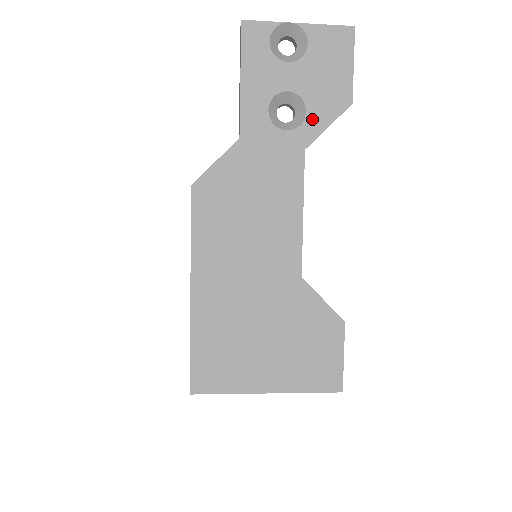
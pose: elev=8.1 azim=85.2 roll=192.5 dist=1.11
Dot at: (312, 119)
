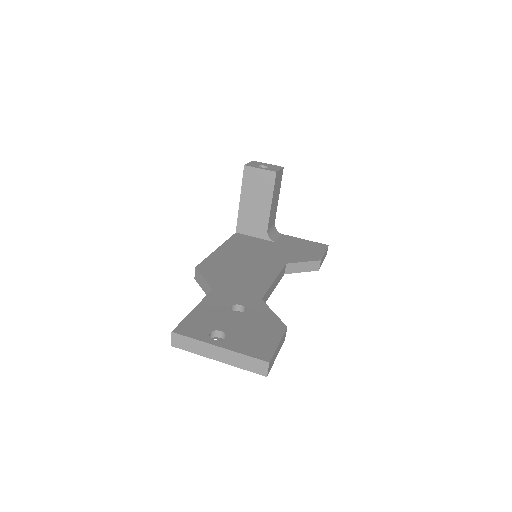
Dot at: occluded
